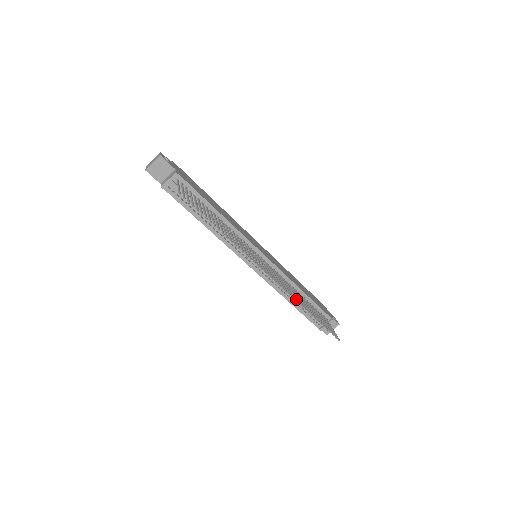
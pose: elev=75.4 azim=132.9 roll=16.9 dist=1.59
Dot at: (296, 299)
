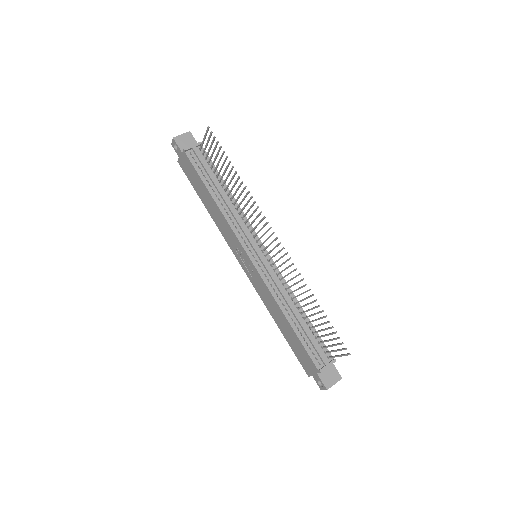
Dot at: (302, 279)
